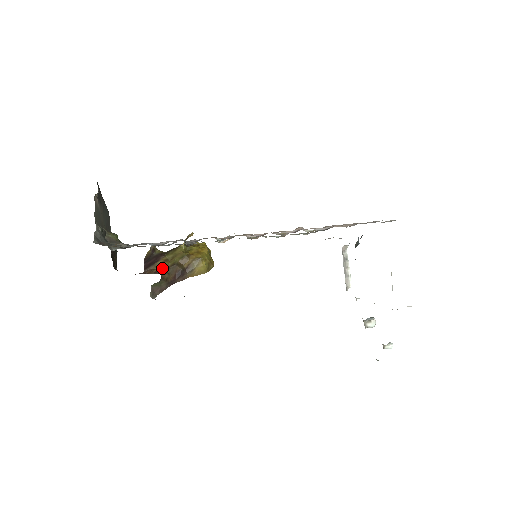
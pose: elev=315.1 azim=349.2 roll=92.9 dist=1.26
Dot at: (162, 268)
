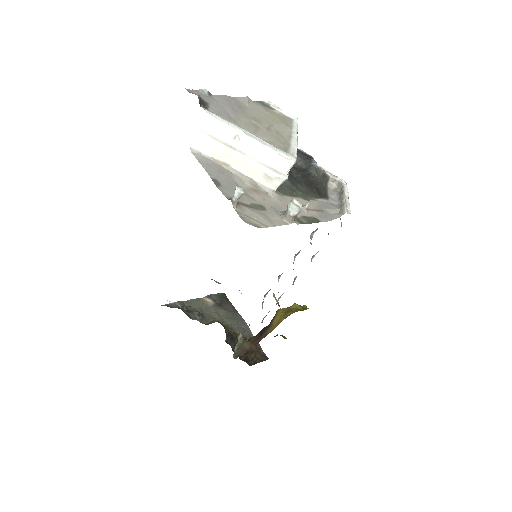
Dot at: occluded
